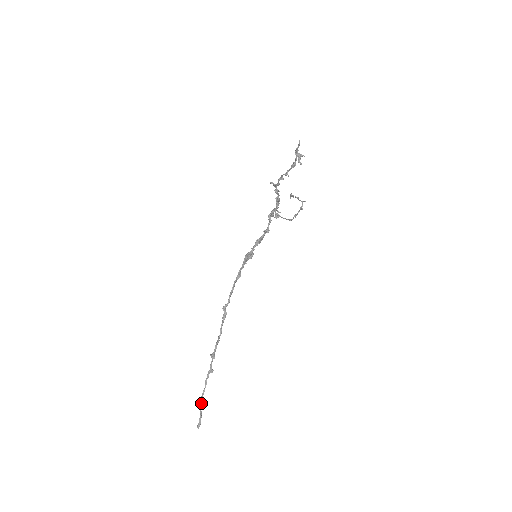
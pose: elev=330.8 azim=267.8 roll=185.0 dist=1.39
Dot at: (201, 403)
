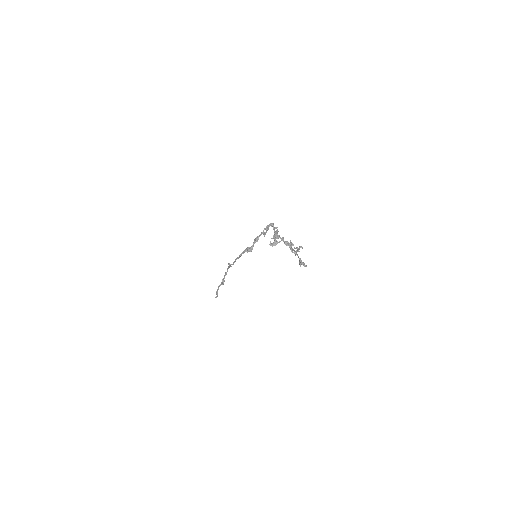
Dot at: occluded
